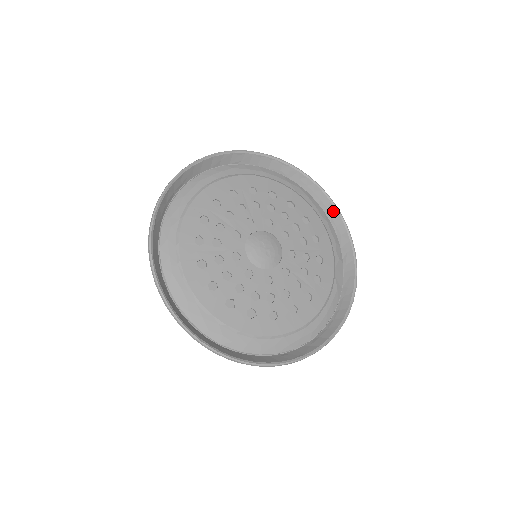
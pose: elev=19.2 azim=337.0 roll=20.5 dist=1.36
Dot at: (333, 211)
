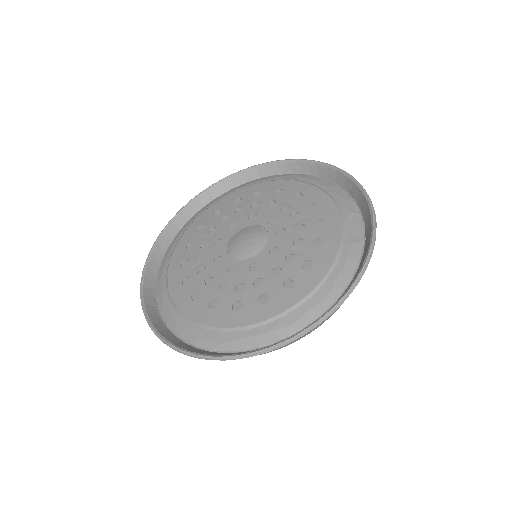
Dot at: (334, 173)
